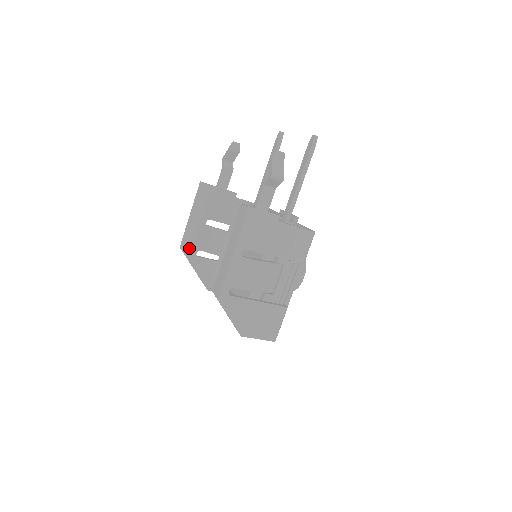
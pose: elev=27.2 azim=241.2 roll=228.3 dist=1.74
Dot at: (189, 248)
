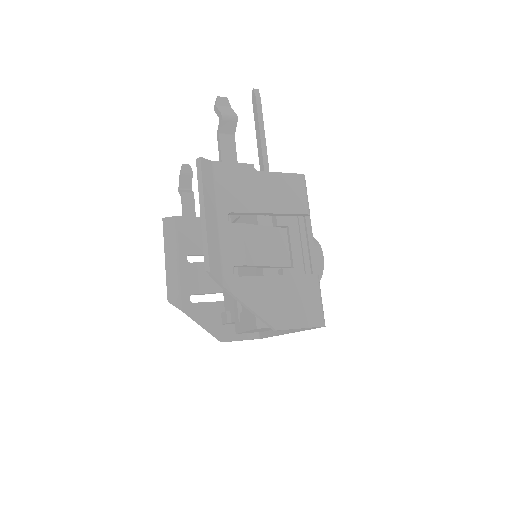
Dot at: (178, 296)
